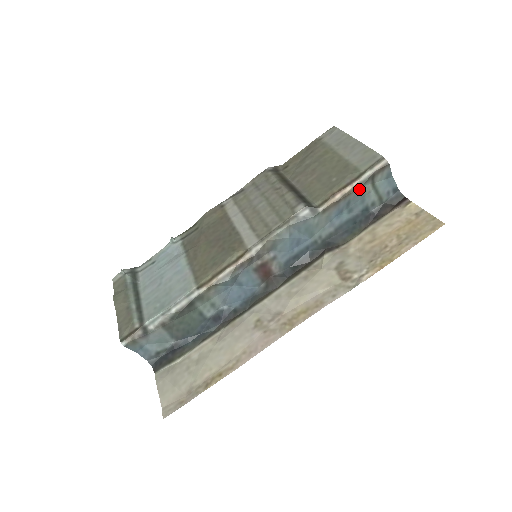
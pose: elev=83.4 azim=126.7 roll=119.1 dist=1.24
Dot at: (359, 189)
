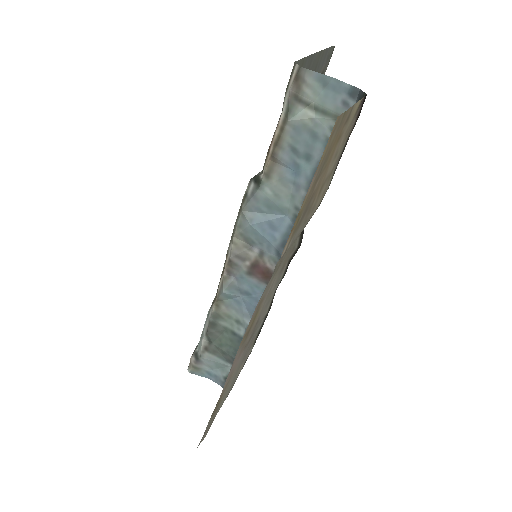
Dot at: (289, 125)
